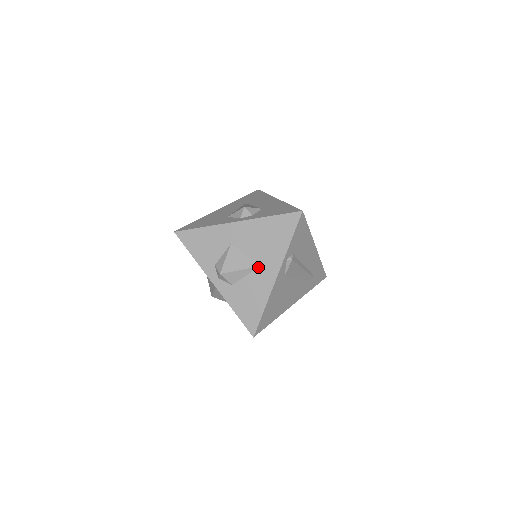
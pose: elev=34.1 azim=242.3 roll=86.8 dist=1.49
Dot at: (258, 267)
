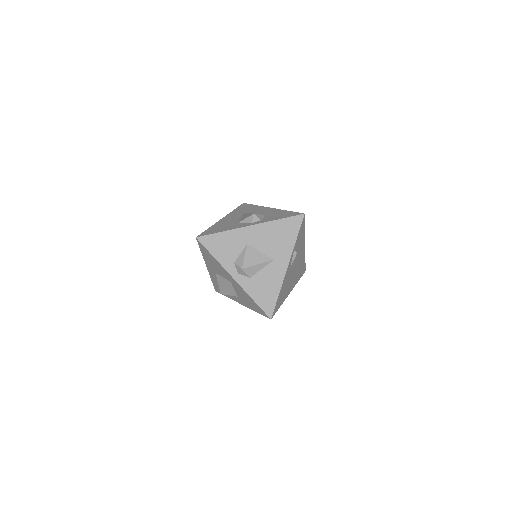
Dot at: (271, 261)
